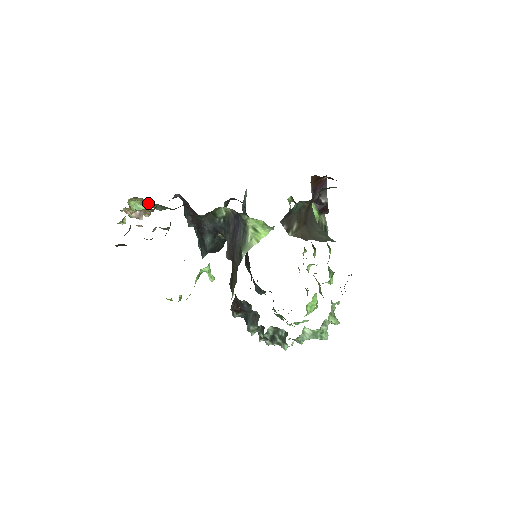
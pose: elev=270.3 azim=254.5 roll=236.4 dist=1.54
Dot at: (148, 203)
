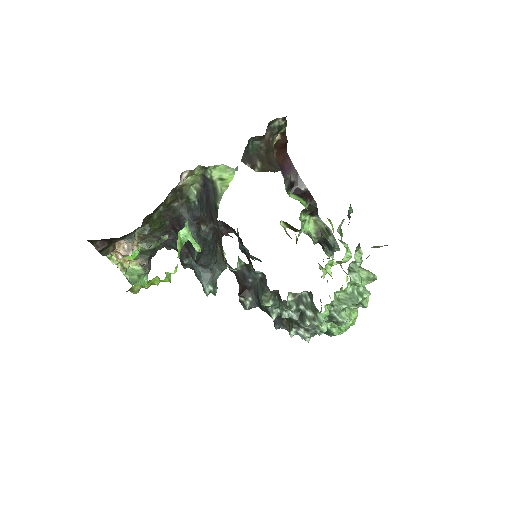
Dot at: (144, 262)
